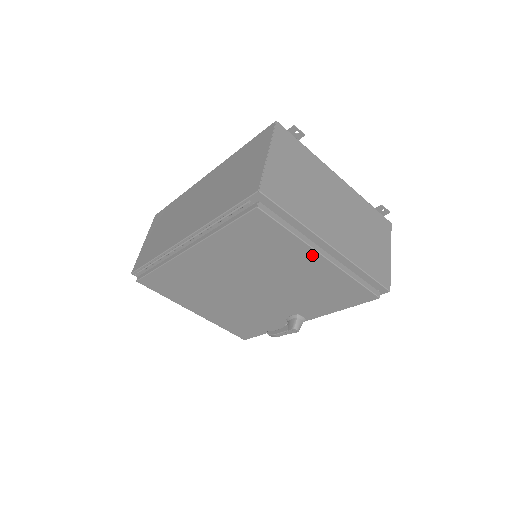
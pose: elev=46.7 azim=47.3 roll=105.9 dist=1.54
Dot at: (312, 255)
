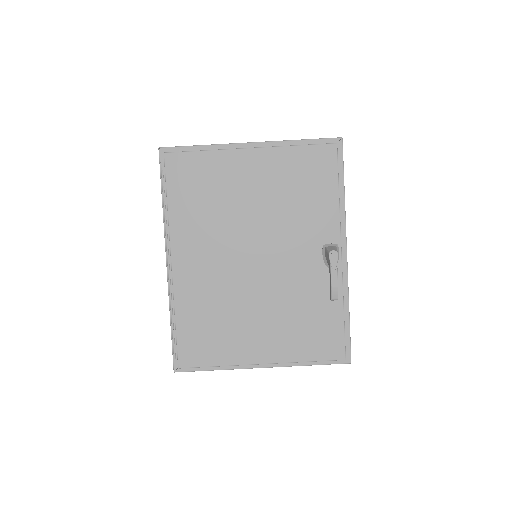
Dot at: (242, 156)
